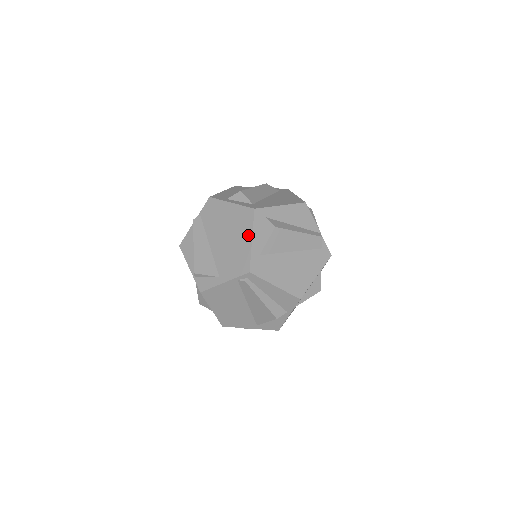
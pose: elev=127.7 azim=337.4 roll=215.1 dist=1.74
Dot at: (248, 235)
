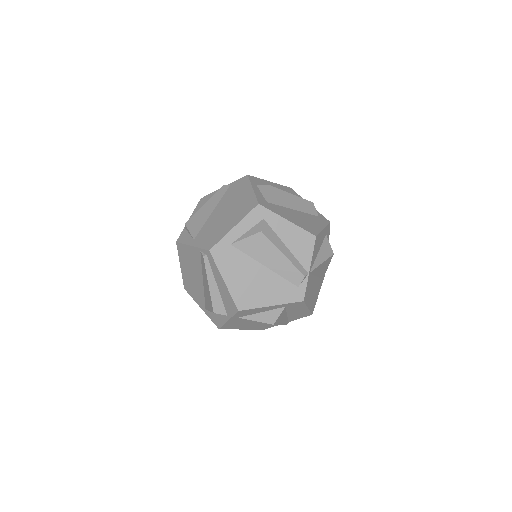
Dot at: (236, 221)
